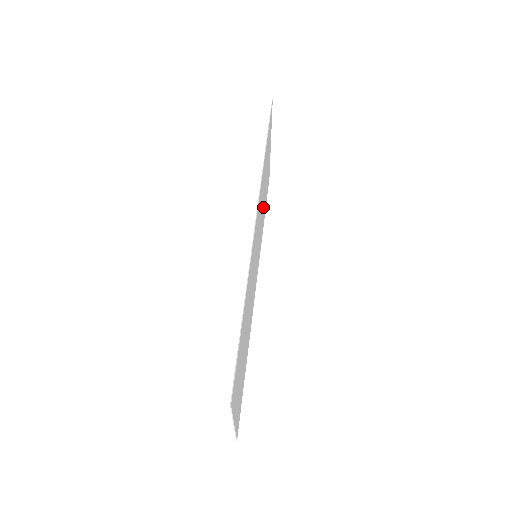
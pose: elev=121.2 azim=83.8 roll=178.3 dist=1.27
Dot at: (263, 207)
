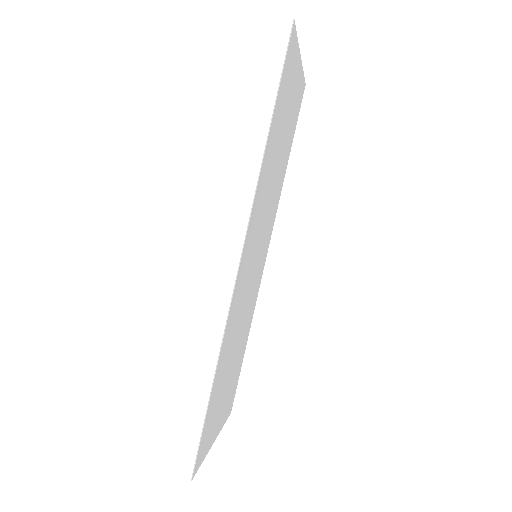
Dot at: (278, 168)
